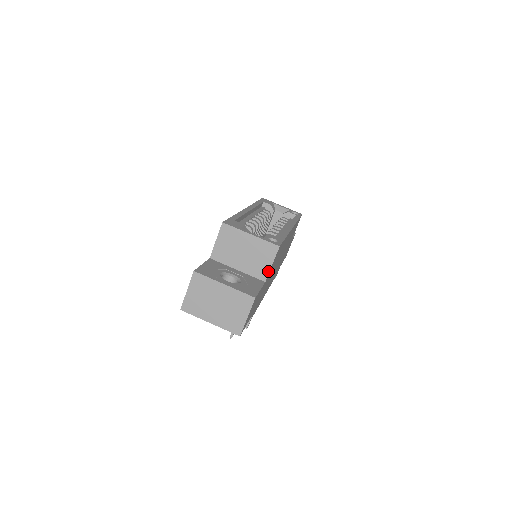
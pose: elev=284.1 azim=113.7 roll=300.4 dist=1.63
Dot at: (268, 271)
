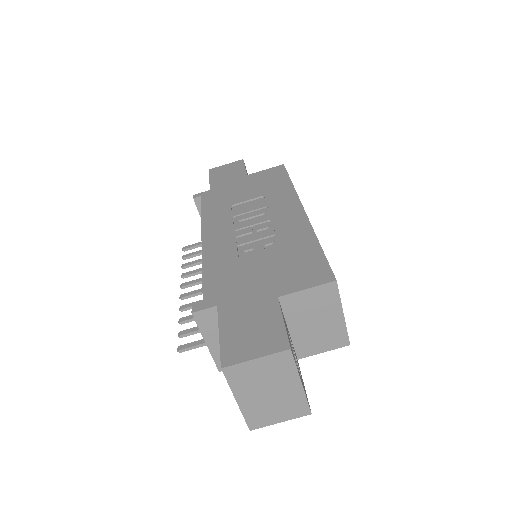
Dot at: (313, 354)
